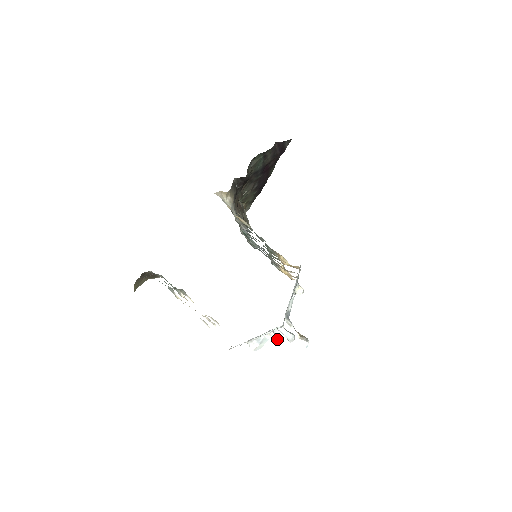
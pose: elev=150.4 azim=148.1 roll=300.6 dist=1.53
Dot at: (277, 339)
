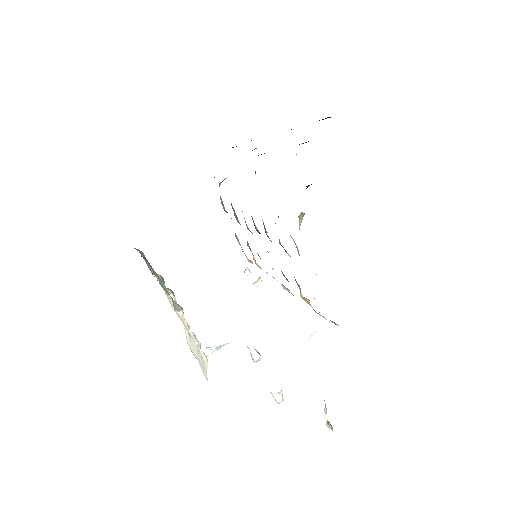
Dot at: (282, 398)
